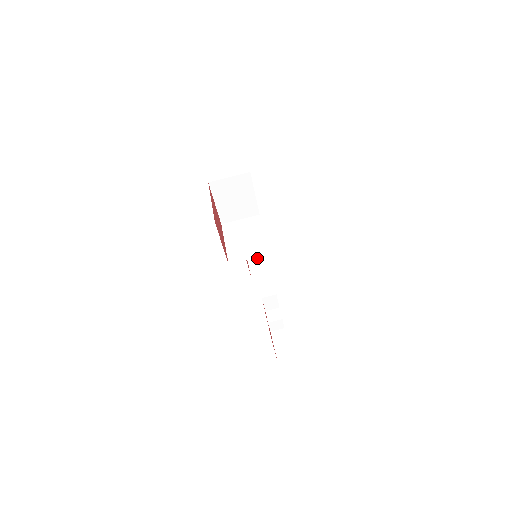
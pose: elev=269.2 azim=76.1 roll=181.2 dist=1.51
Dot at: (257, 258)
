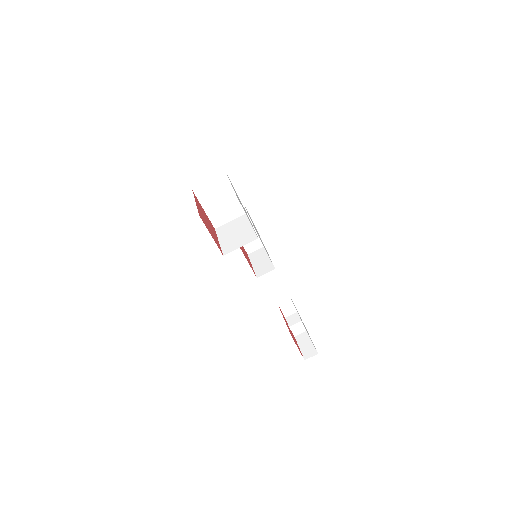
Dot at: (260, 261)
